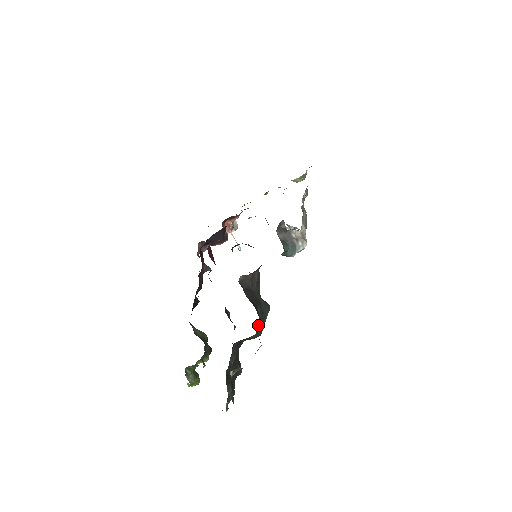
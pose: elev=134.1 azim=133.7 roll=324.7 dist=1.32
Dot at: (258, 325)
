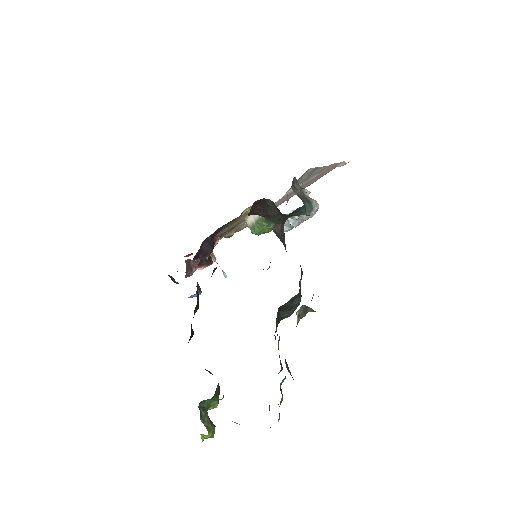
Dot at: occluded
